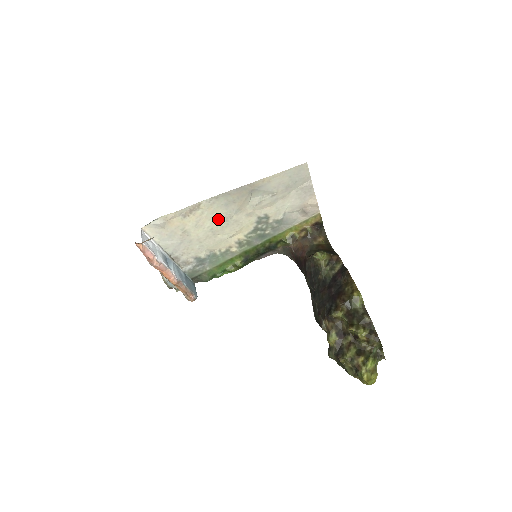
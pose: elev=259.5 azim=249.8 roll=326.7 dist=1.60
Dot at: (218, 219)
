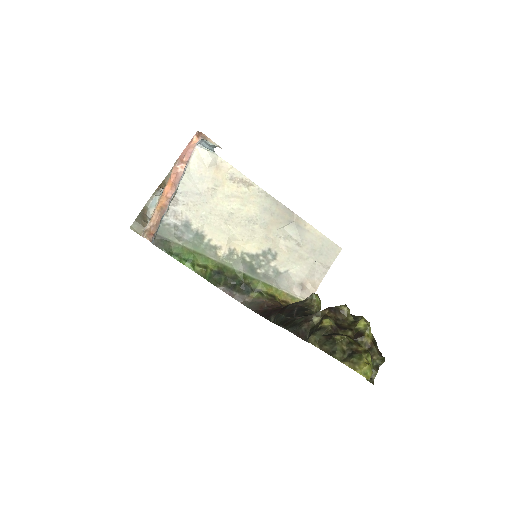
Dot at: (246, 212)
